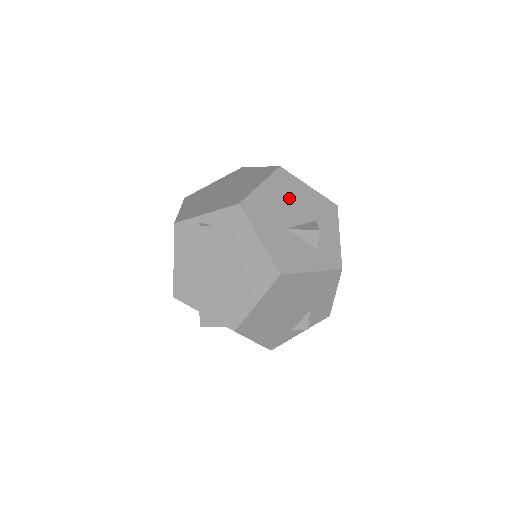
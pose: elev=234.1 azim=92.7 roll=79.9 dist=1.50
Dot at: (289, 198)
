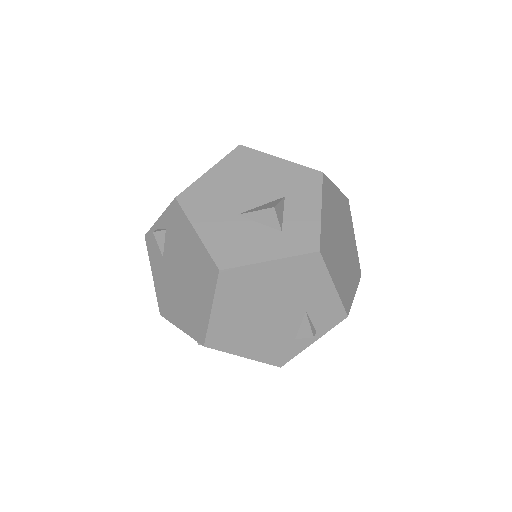
Dot at: (247, 178)
